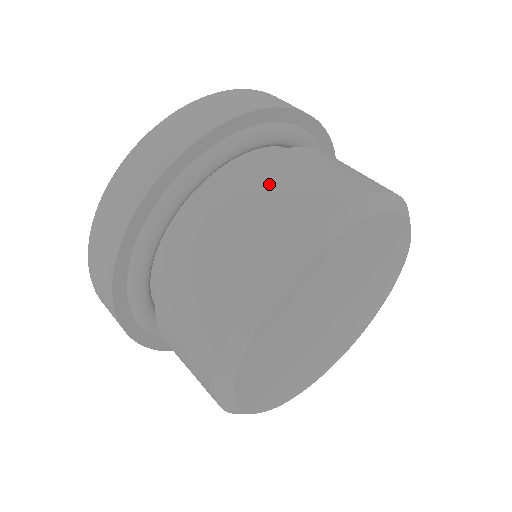
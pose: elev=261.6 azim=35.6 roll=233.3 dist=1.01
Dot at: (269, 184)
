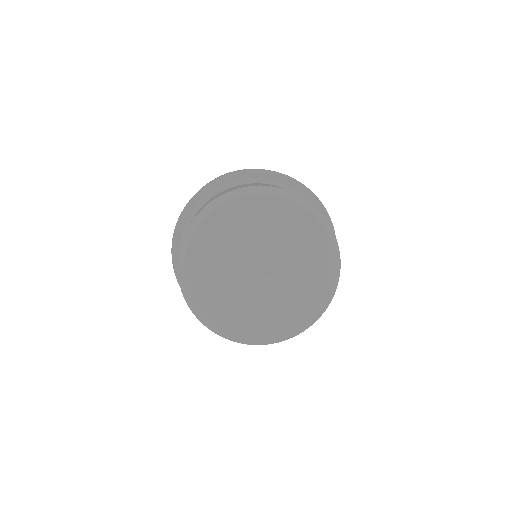
Dot at: occluded
